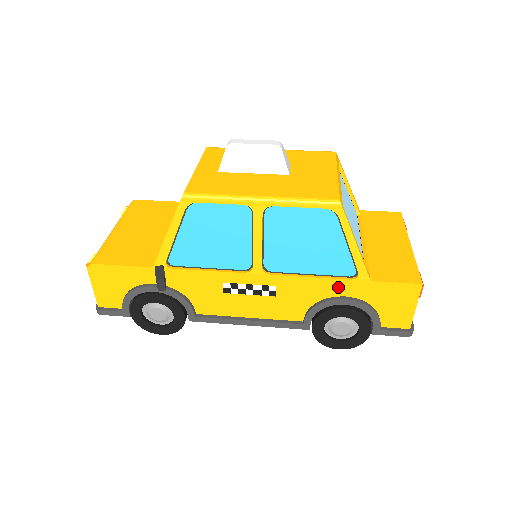
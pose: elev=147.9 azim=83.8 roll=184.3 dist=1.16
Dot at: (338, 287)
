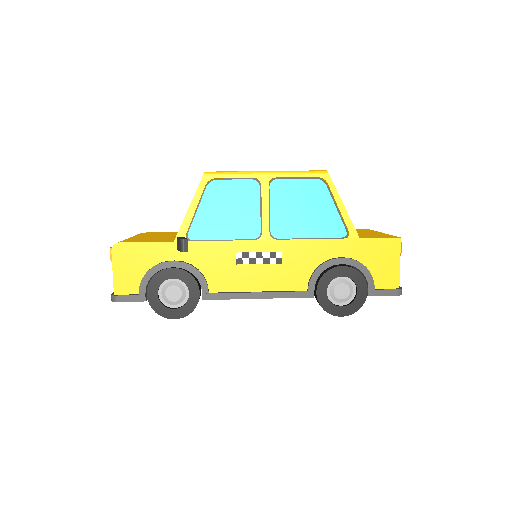
Dot at: (334, 248)
